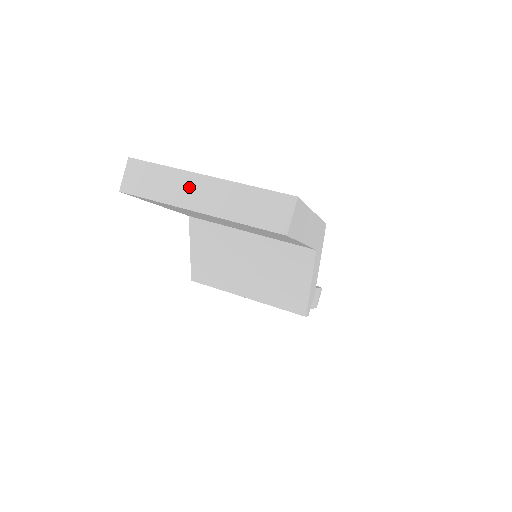
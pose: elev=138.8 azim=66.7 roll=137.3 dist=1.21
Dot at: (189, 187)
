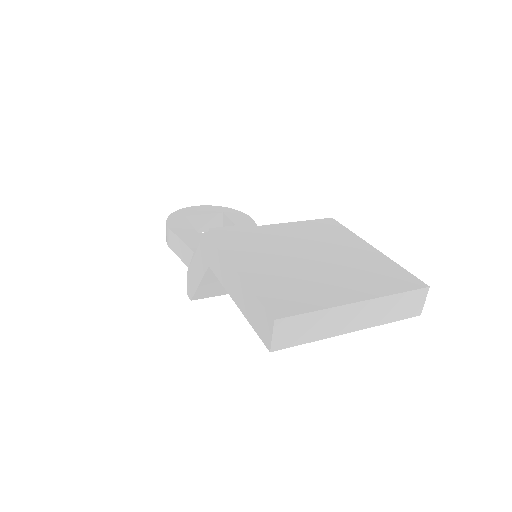
Dot at: (343, 318)
